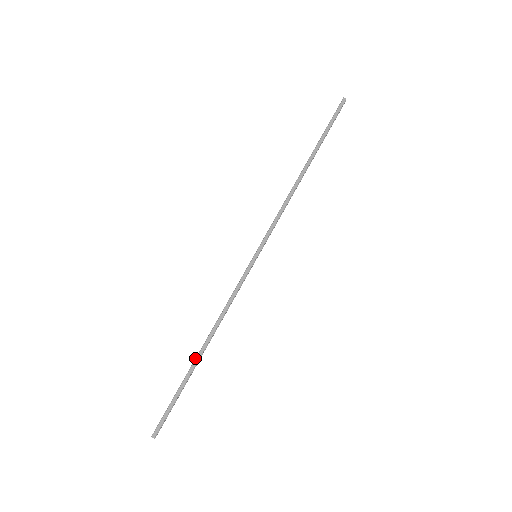
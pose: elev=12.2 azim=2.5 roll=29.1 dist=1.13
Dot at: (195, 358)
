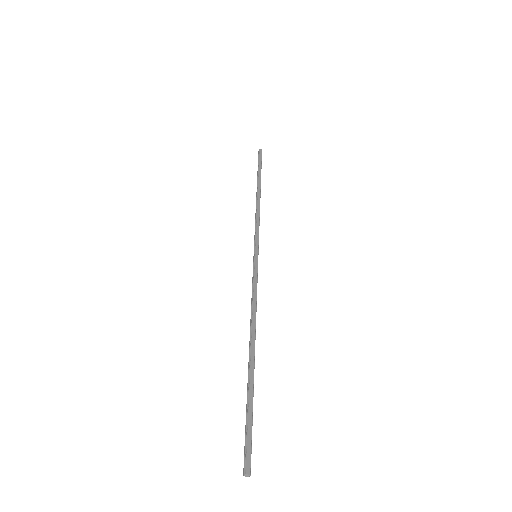
Dot at: (249, 360)
